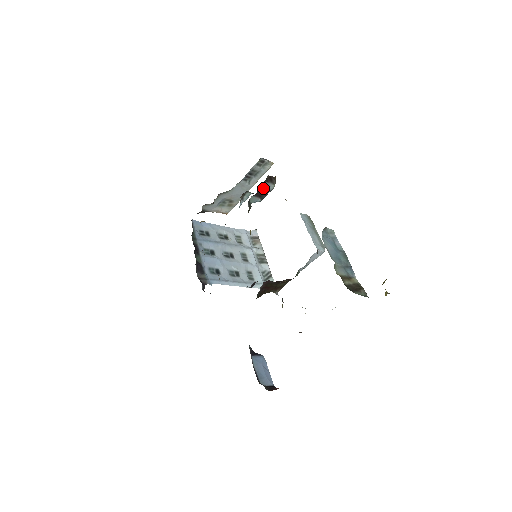
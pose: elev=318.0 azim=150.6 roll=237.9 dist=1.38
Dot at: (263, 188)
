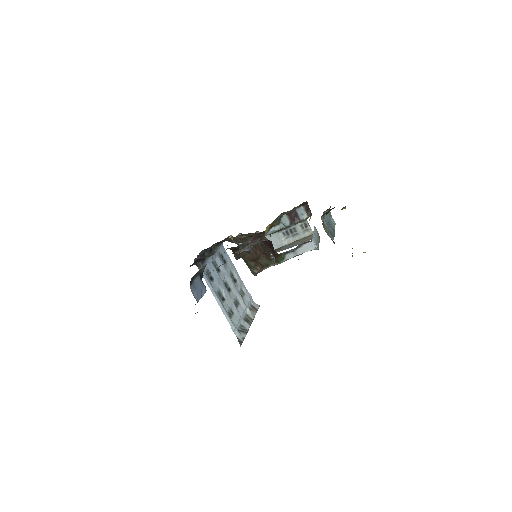
Dot at: (298, 213)
